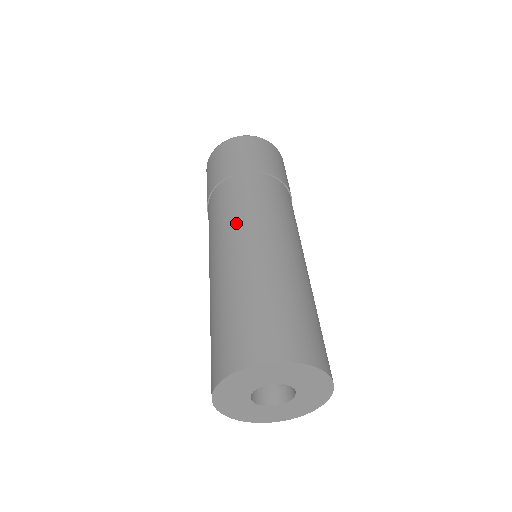
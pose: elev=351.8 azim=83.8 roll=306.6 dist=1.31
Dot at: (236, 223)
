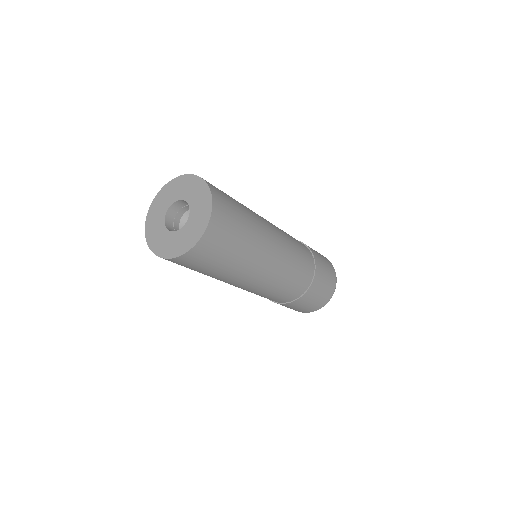
Dot at: occluded
